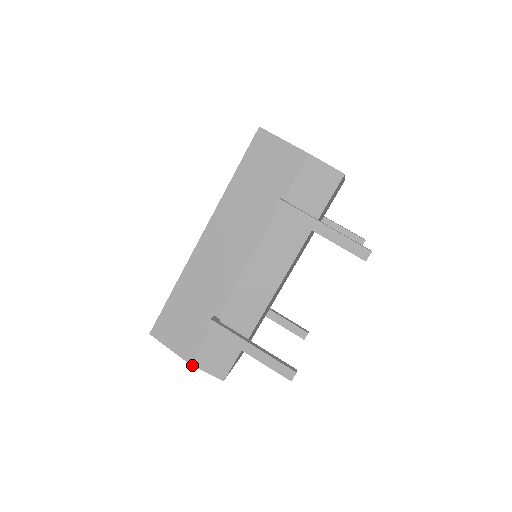
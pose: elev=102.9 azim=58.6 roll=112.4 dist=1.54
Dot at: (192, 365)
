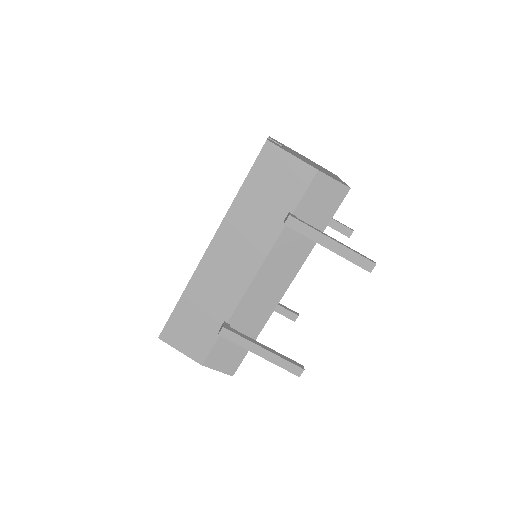
Dot at: (203, 365)
